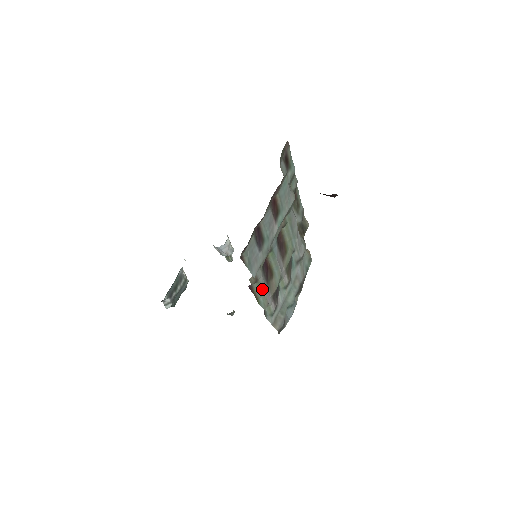
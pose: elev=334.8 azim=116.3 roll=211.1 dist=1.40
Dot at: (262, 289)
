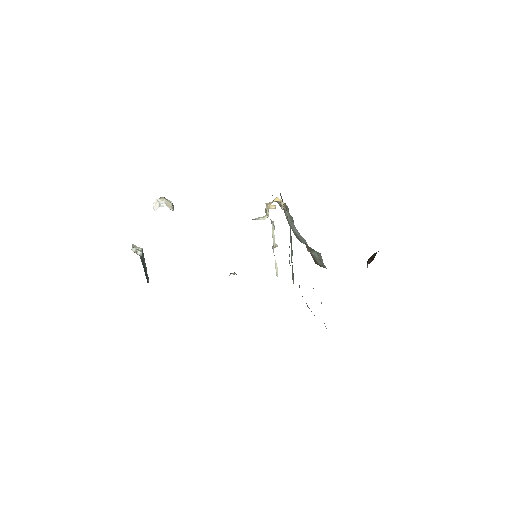
Dot at: occluded
